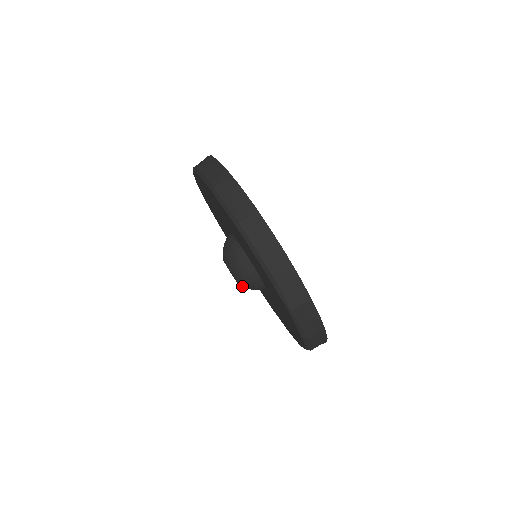
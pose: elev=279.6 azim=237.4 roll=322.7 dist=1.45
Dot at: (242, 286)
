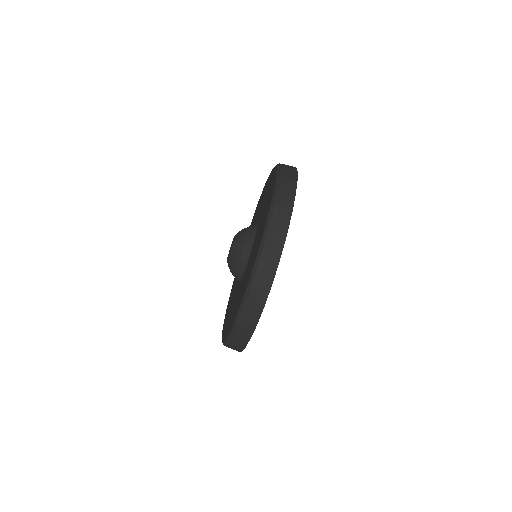
Dot at: occluded
